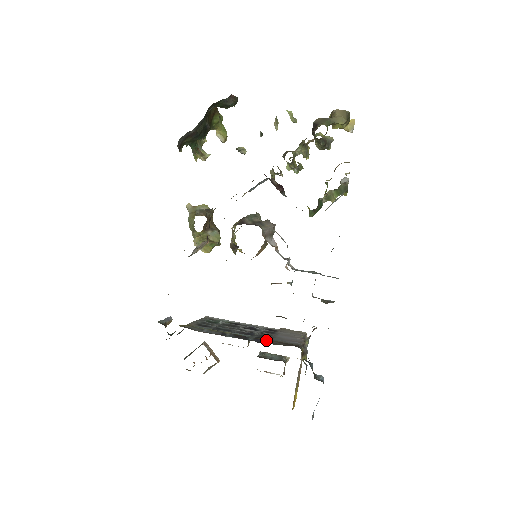
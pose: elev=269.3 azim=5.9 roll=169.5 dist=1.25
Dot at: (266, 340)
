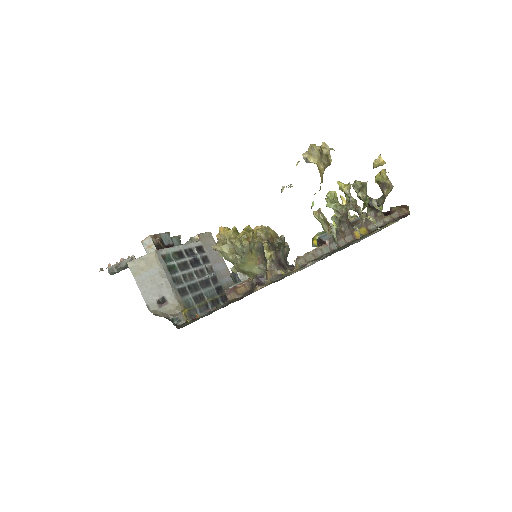
Dot at: occluded
